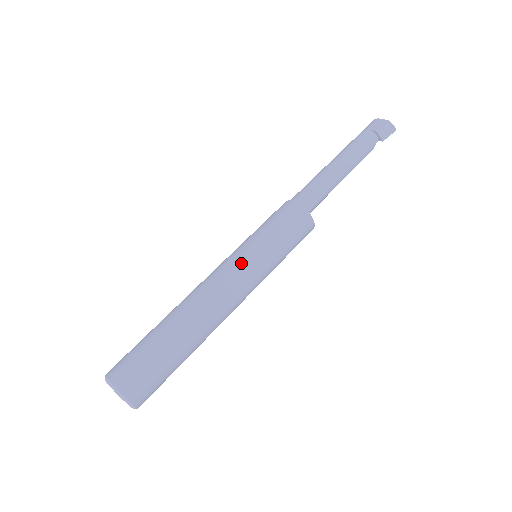
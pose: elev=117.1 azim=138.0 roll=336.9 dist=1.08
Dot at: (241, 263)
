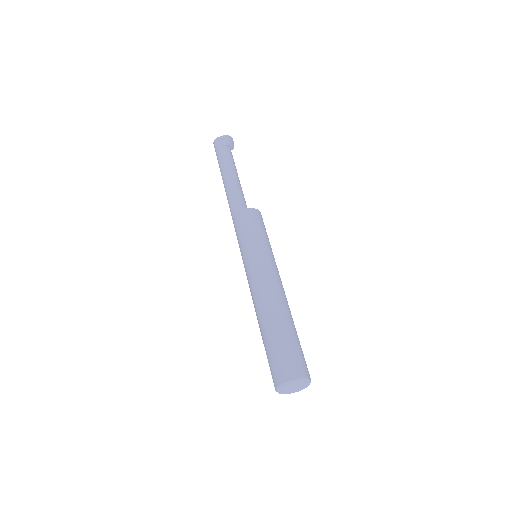
Dot at: (266, 261)
